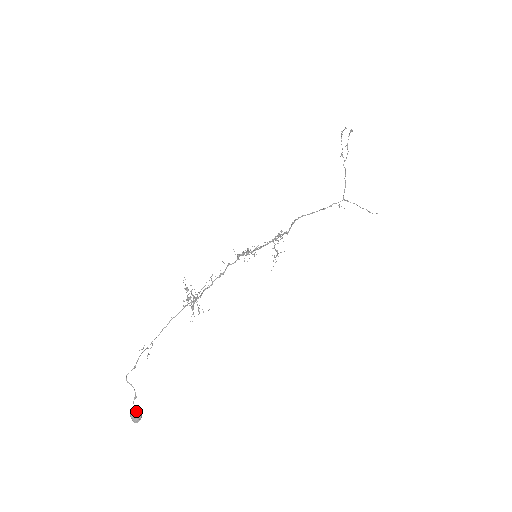
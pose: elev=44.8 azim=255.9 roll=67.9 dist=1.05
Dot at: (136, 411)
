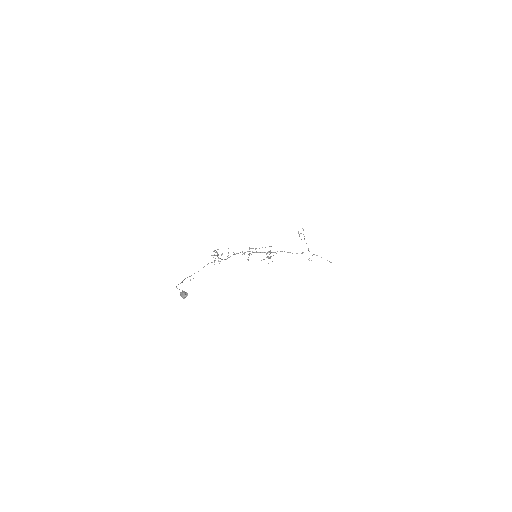
Dot at: (184, 291)
